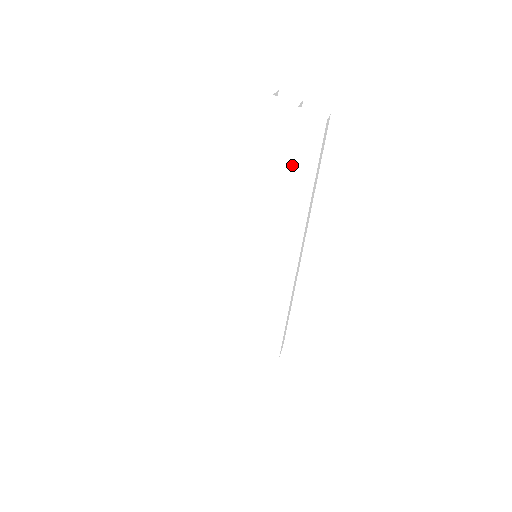
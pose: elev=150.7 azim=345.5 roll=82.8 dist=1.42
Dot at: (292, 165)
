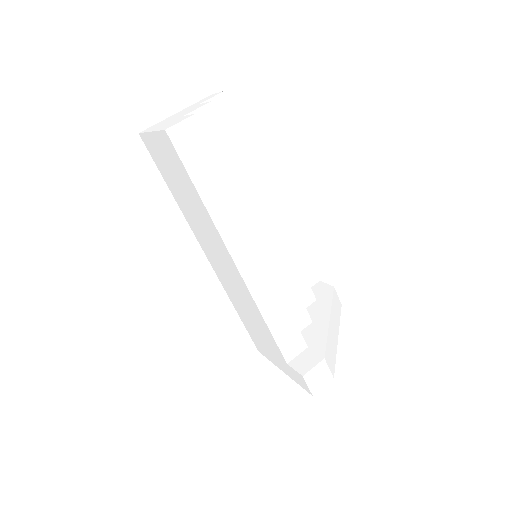
Dot at: (181, 175)
